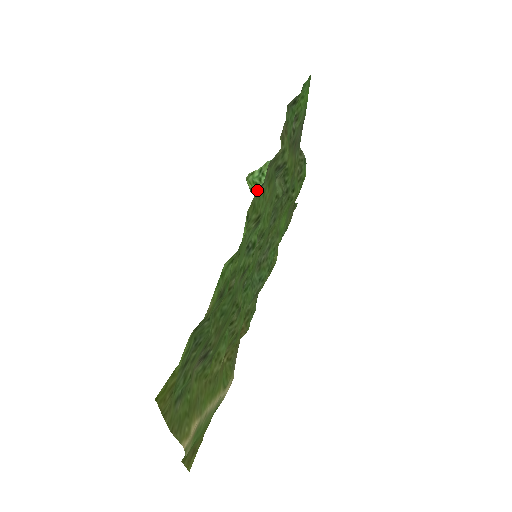
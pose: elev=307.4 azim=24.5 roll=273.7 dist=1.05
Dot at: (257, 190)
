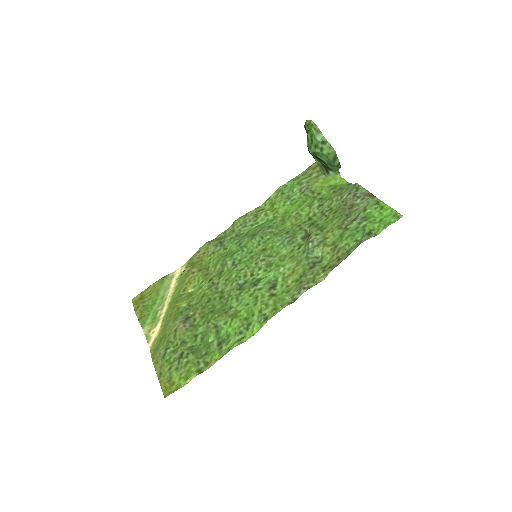
Dot at: (285, 306)
